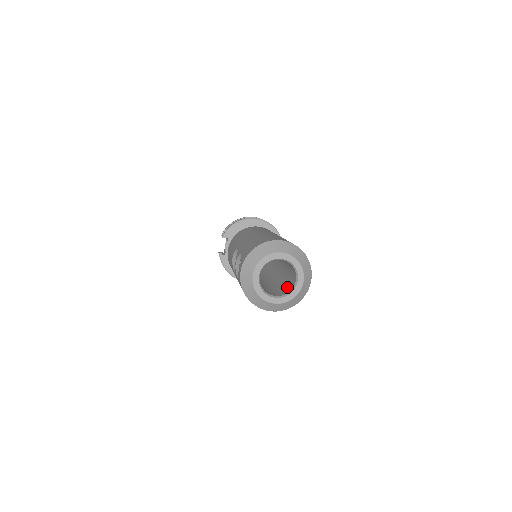
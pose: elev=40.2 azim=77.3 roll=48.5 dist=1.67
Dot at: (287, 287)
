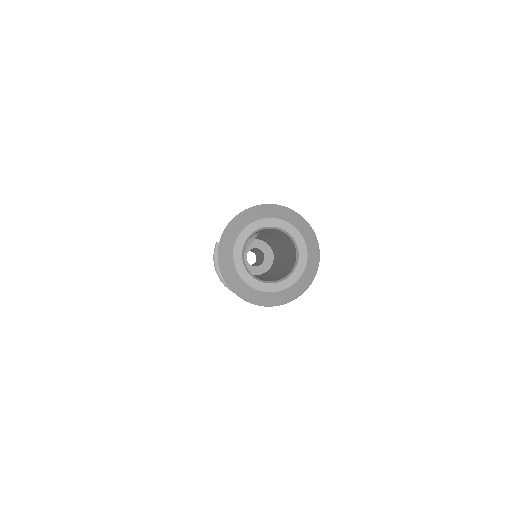
Dot at: (275, 279)
